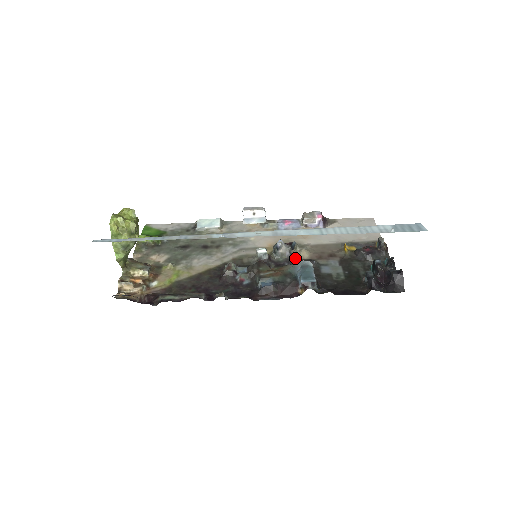
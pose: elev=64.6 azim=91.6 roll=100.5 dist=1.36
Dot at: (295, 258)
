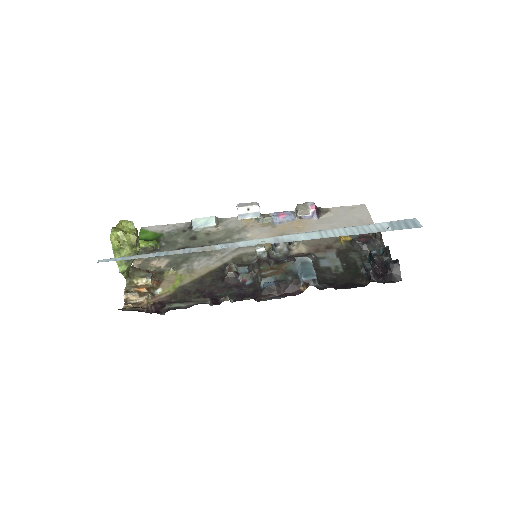
Dot at: (293, 253)
